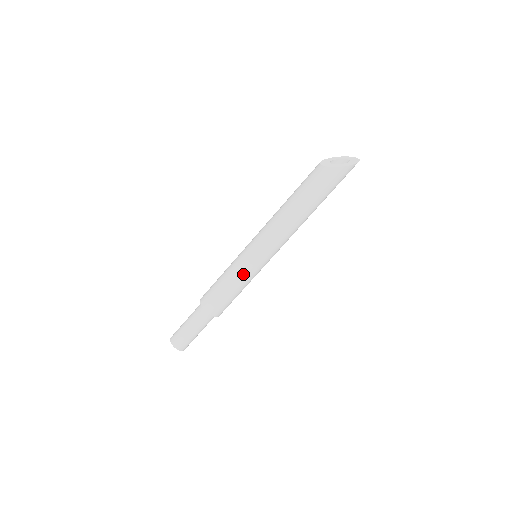
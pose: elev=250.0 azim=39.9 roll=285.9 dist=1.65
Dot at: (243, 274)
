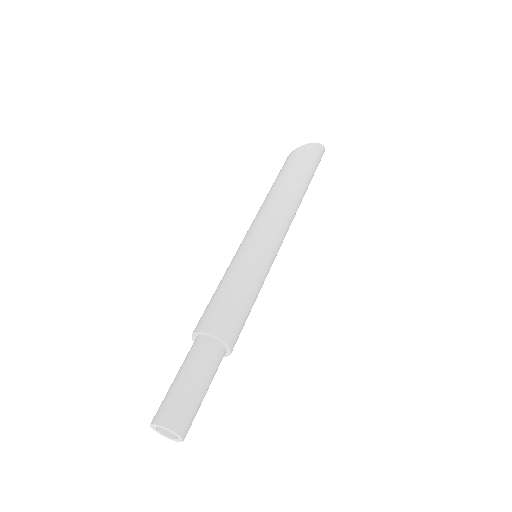
Dot at: (242, 263)
